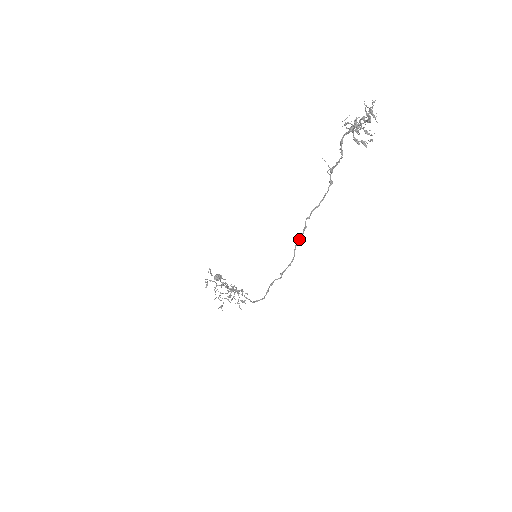
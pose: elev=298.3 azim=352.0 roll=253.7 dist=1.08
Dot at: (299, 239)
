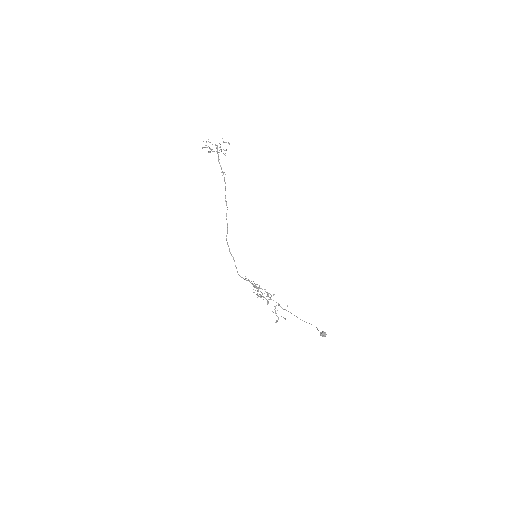
Dot at: (226, 215)
